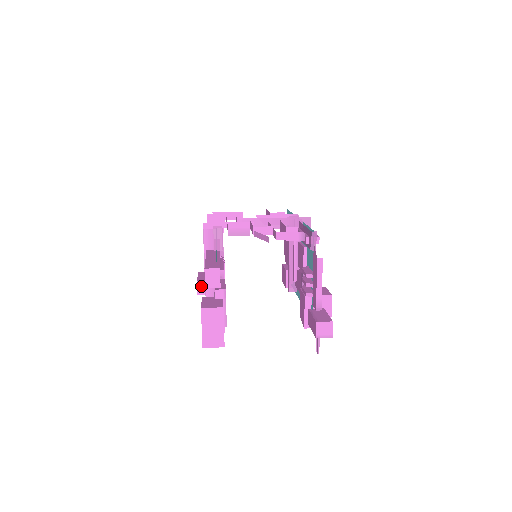
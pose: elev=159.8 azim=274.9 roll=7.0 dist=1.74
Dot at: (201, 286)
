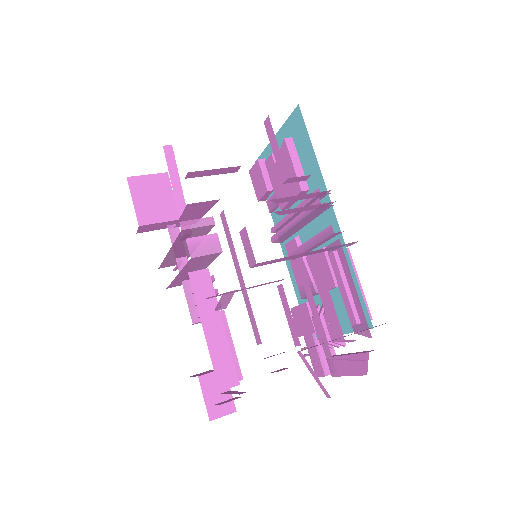
Dot at: (144, 228)
